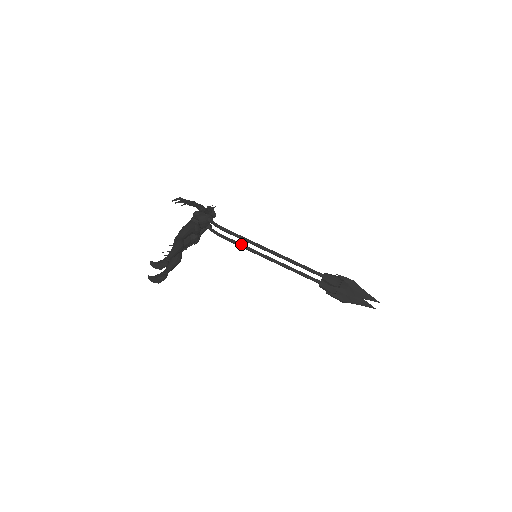
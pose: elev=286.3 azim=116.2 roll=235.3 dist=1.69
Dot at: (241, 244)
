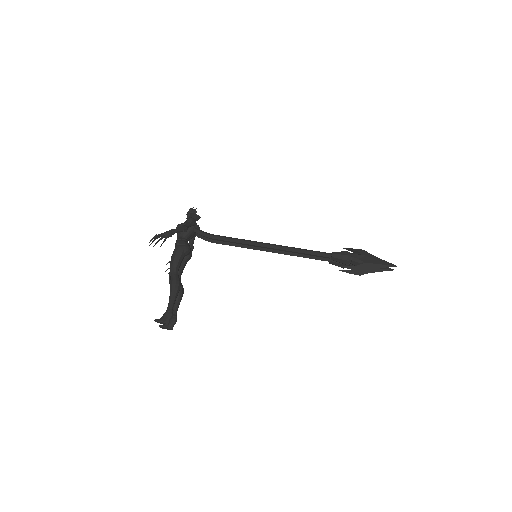
Dot at: (237, 244)
